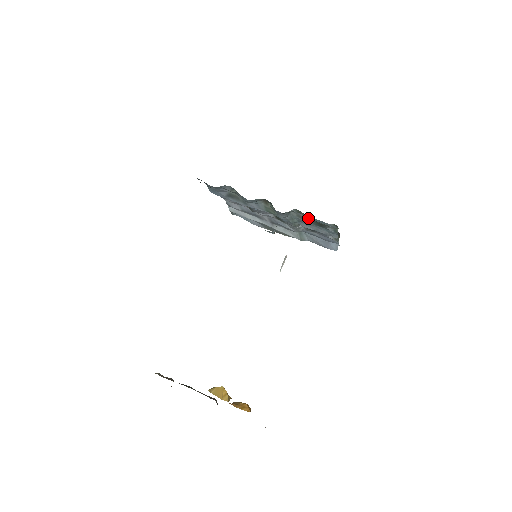
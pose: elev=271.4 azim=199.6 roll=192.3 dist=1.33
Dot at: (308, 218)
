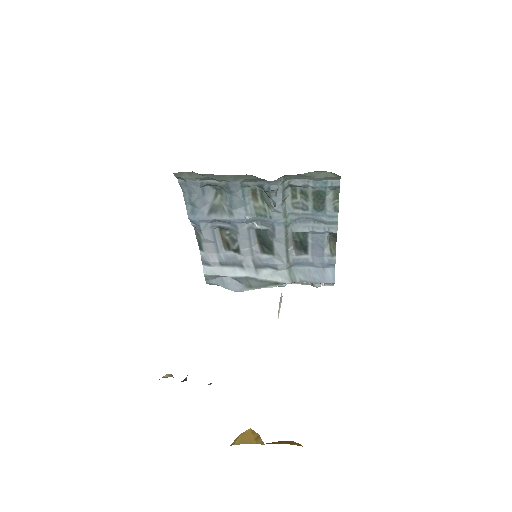
Dot at: (304, 201)
